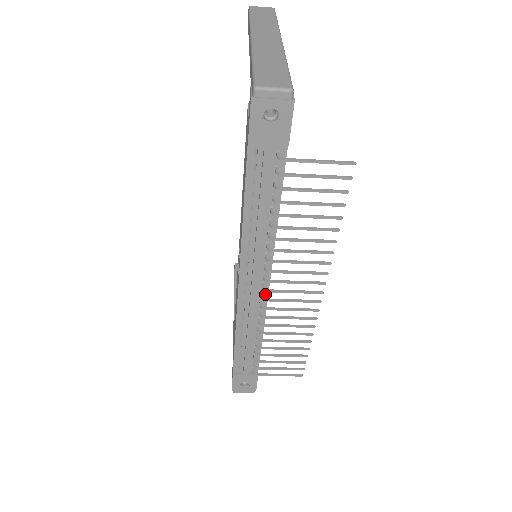
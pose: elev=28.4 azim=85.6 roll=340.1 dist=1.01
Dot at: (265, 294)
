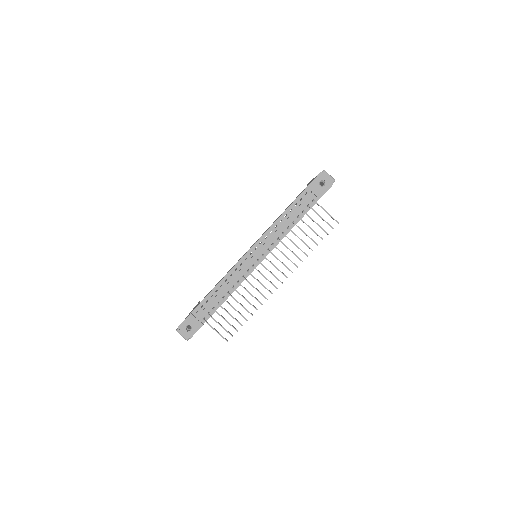
Dot at: occluded
